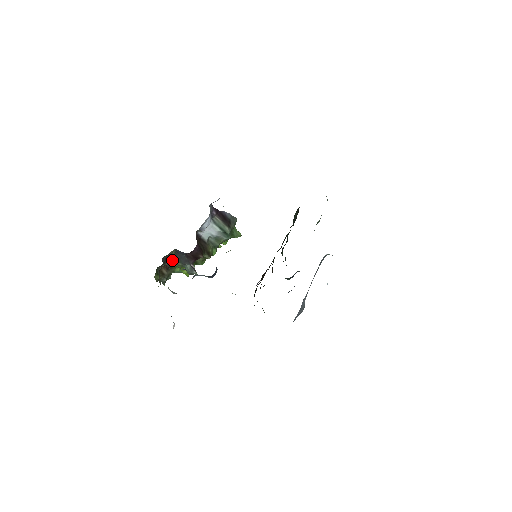
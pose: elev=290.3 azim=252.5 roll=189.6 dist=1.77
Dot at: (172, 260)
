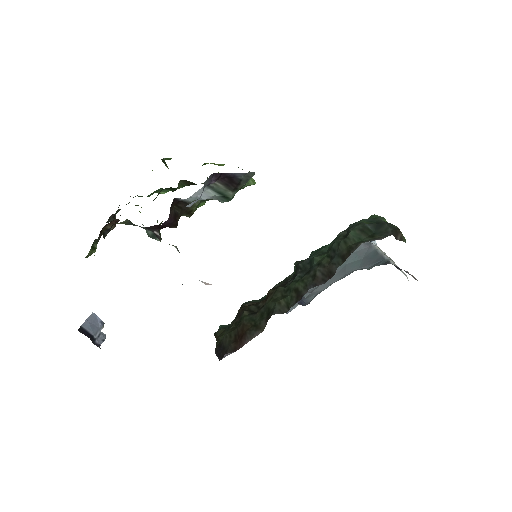
Dot at: (124, 223)
